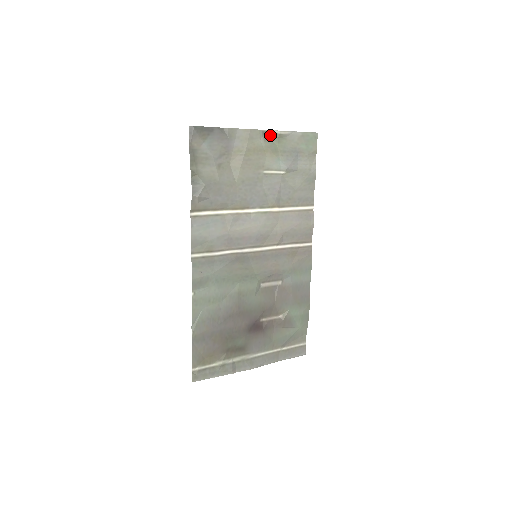
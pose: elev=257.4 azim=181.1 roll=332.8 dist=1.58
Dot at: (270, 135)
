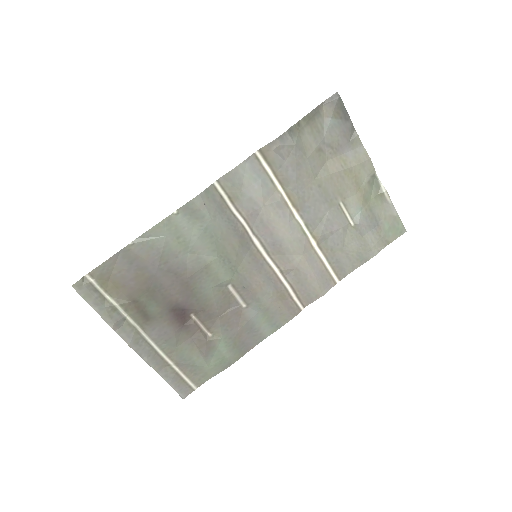
Dot at: (376, 184)
